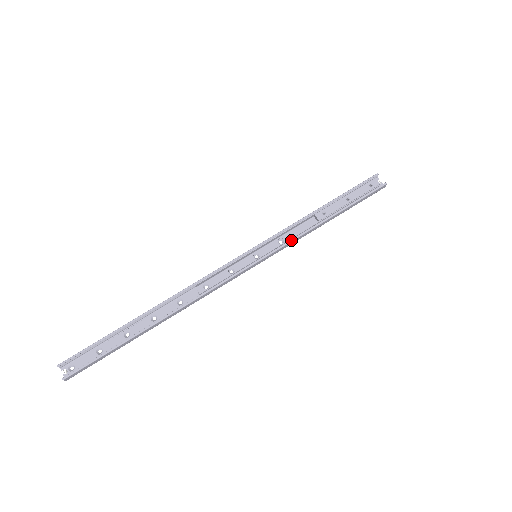
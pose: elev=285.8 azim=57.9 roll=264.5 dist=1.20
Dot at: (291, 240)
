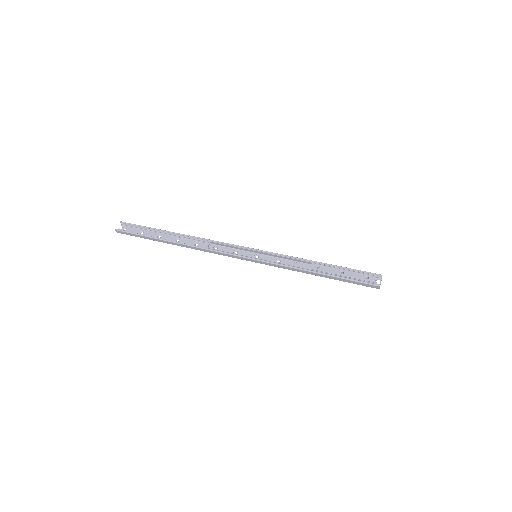
Dot at: (282, 264)
